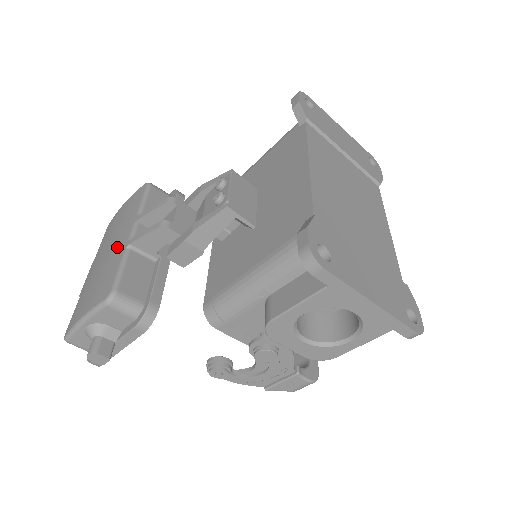
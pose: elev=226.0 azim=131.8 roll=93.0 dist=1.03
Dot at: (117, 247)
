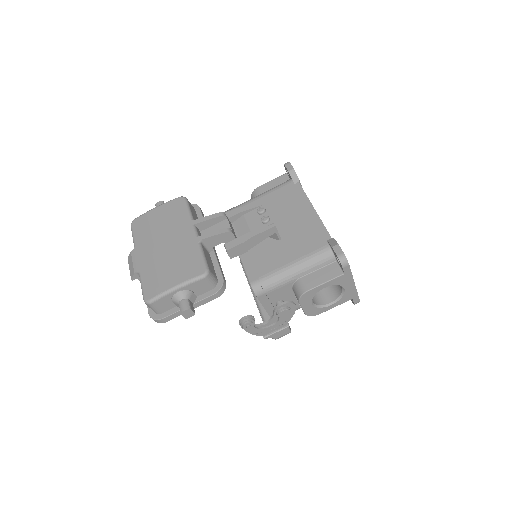
Dot at: (184, 240)
